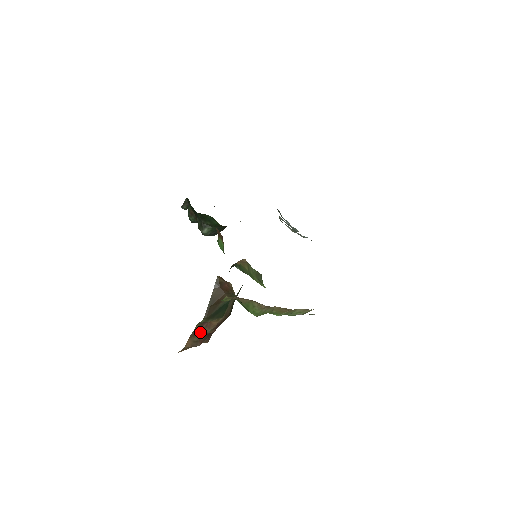
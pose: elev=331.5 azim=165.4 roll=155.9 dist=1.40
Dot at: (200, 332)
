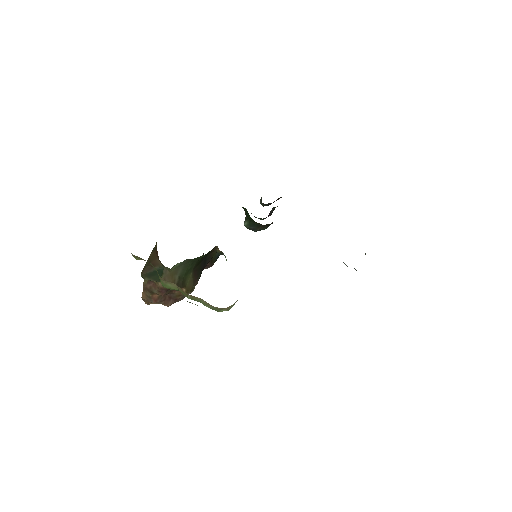
Dot at: (149, 289)
